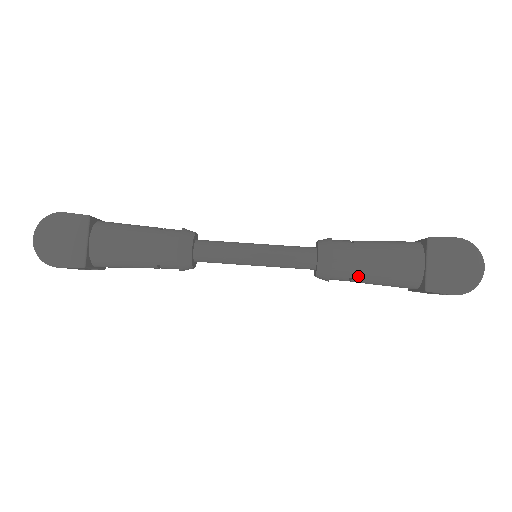
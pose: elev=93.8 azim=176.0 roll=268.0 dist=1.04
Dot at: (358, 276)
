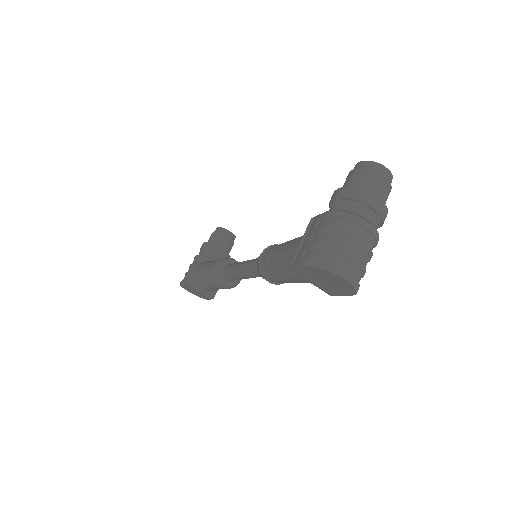
Dot at: occluded
